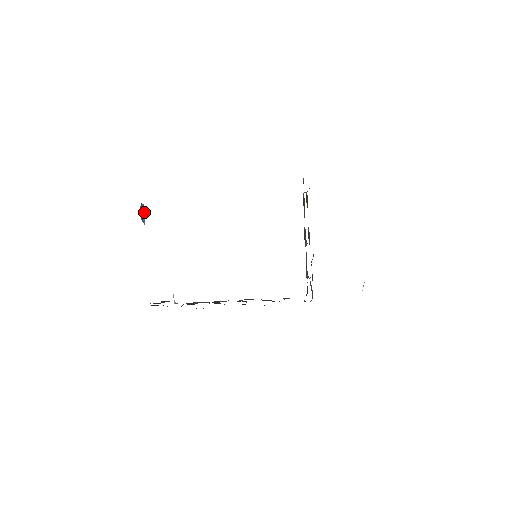
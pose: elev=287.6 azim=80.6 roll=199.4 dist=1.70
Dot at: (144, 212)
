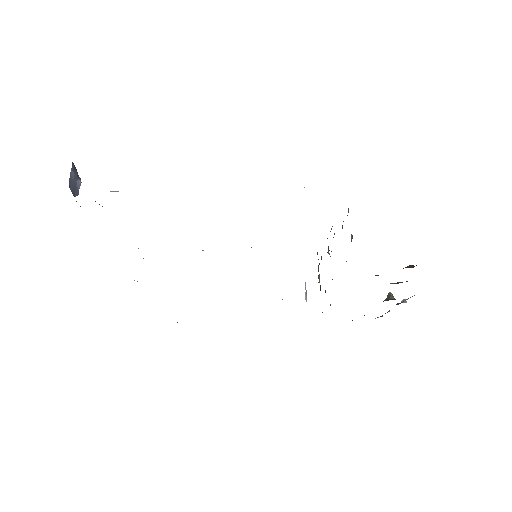
Dot at: (75, 170)
